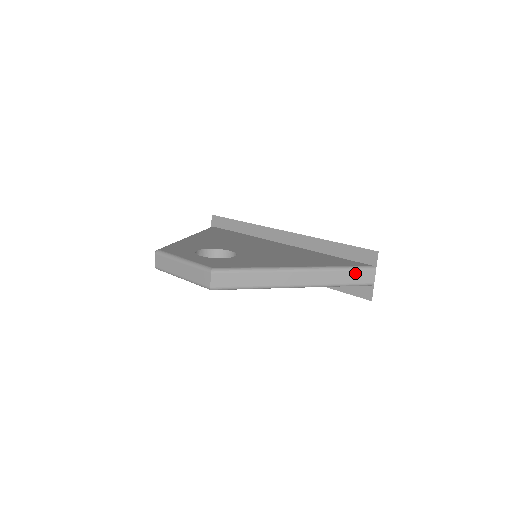
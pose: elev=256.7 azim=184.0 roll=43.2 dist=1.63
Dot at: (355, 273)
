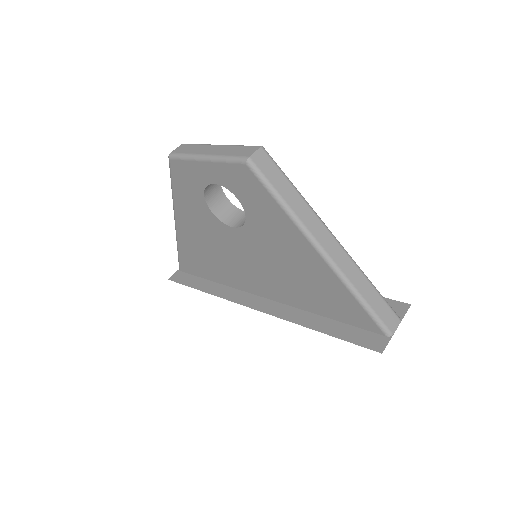
Dot at: (381, 302)
